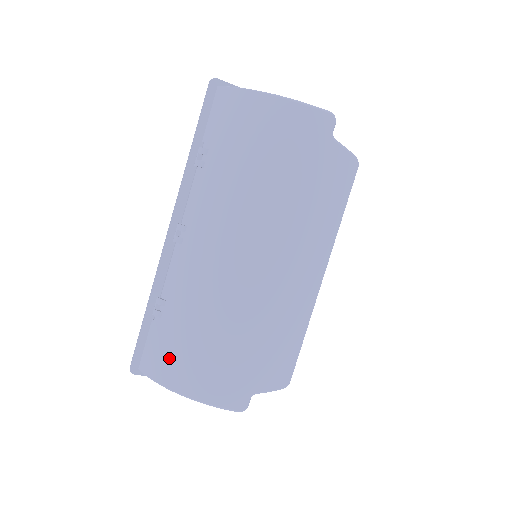
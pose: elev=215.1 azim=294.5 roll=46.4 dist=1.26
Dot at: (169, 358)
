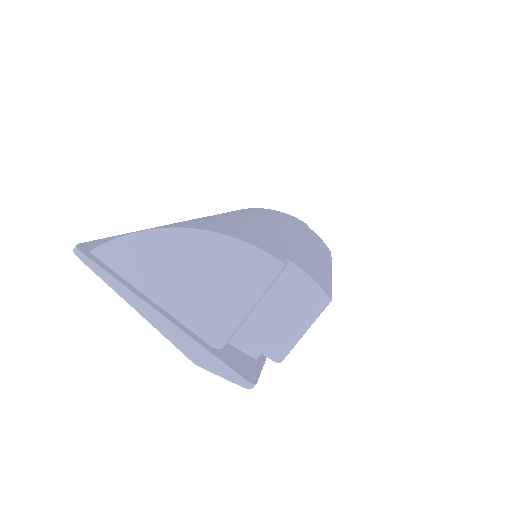
Dot at: occluded
